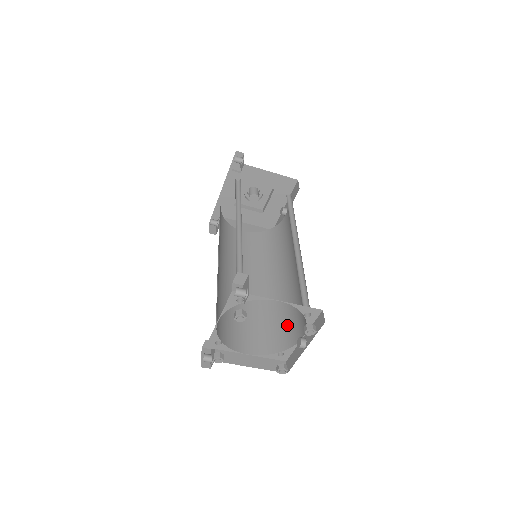
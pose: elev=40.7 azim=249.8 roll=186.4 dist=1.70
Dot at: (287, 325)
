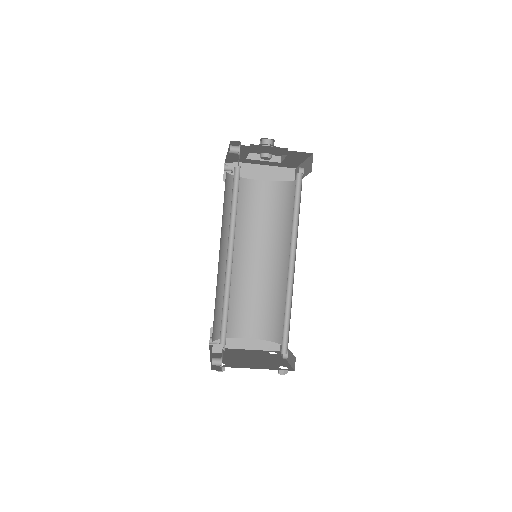
Dot at: (281, 320)
